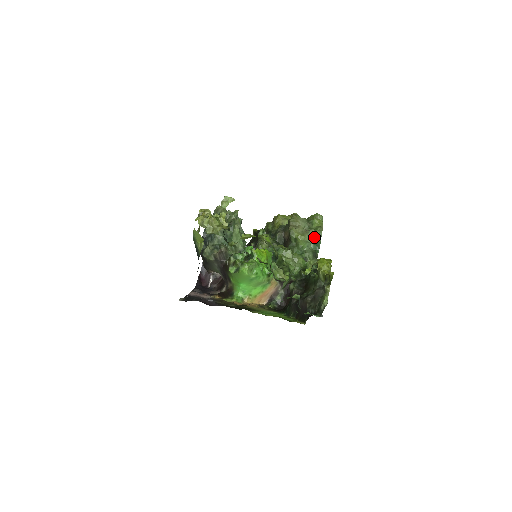
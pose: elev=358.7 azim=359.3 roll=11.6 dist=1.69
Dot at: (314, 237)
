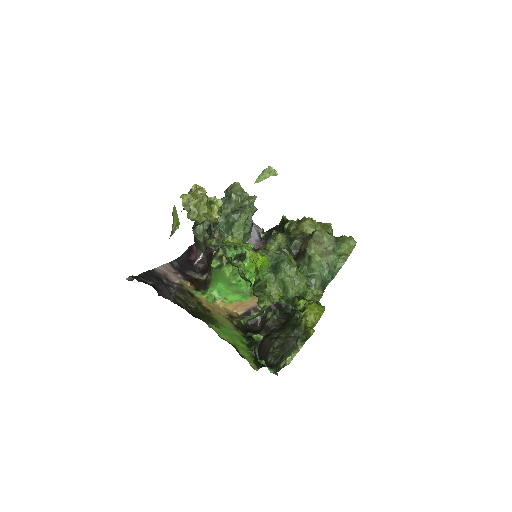
Dot at: (333, 264)
